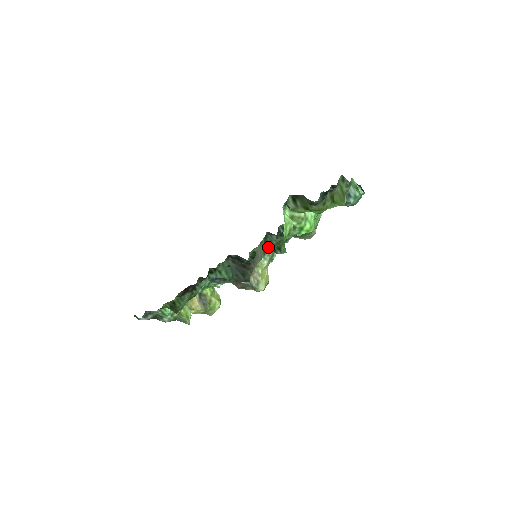
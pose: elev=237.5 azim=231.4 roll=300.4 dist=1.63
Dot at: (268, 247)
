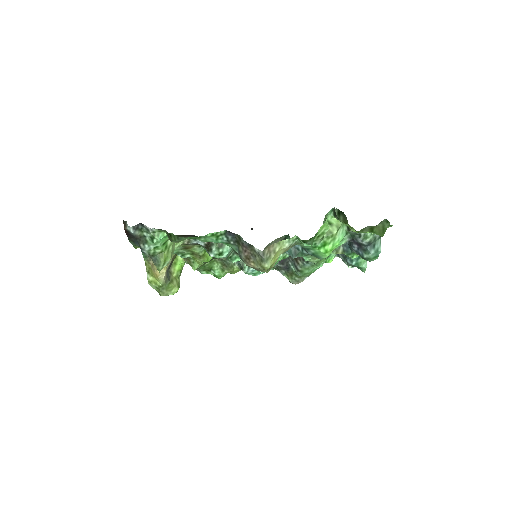
Dot at: occluded
